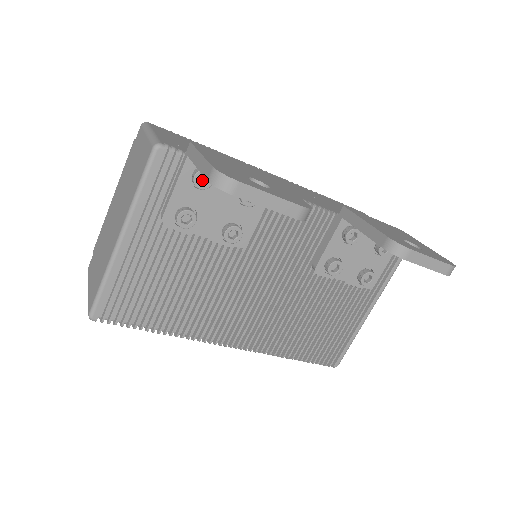
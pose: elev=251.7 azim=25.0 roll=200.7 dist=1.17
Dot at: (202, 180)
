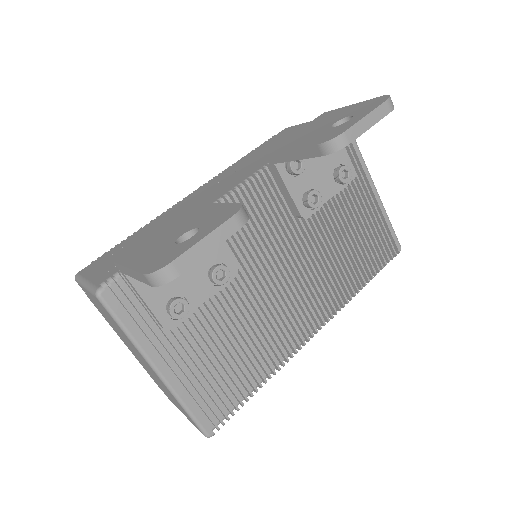
Dot at: occluded
